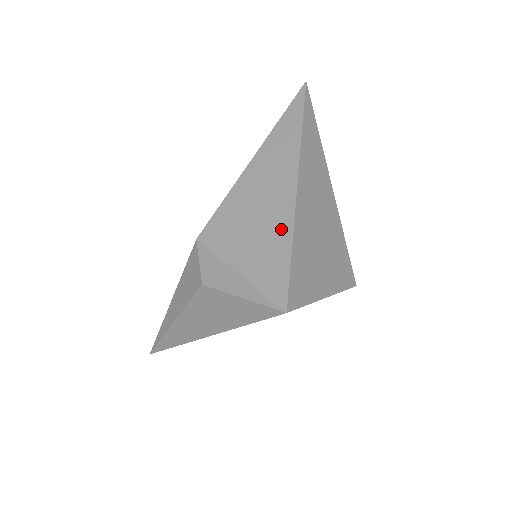
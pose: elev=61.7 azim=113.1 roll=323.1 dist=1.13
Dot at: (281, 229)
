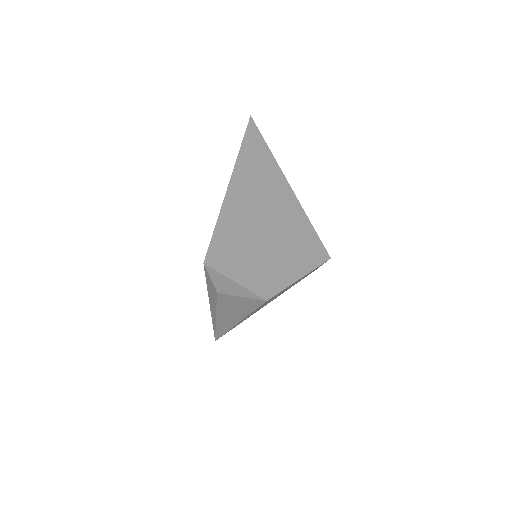
Dot at: (254, 241)
